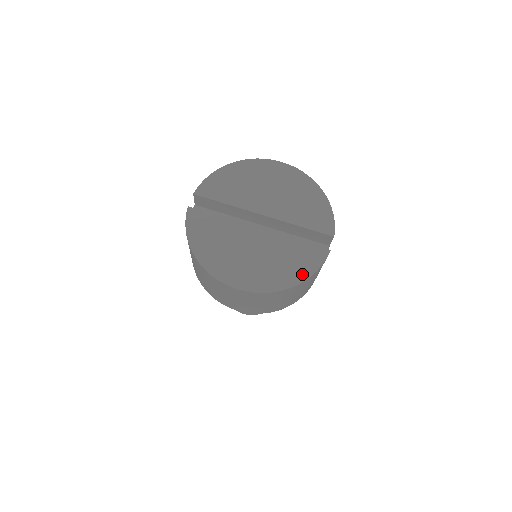
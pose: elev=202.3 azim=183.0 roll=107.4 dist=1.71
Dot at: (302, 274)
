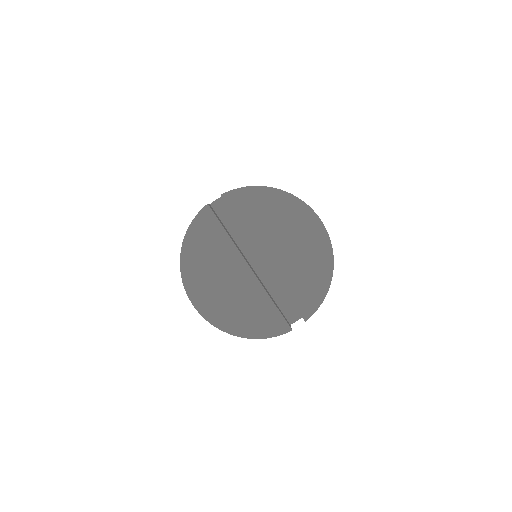
Dot at: (253, 332)
